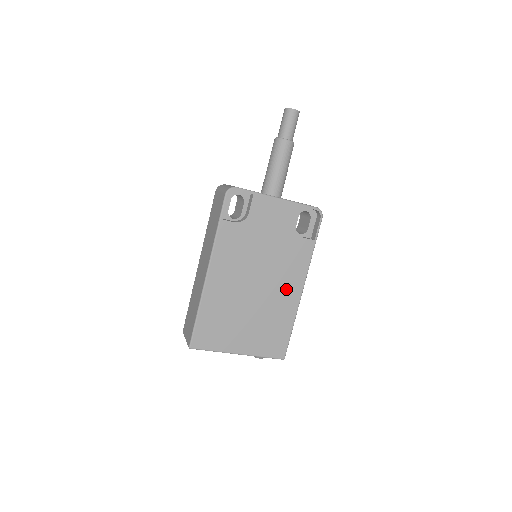
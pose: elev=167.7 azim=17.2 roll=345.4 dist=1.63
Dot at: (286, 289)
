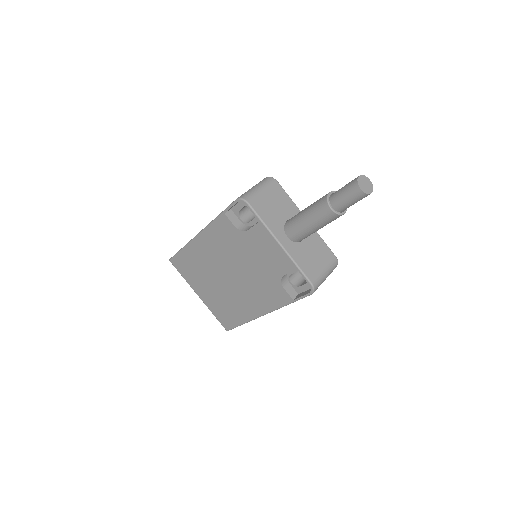
Dot at: (251, 301)
